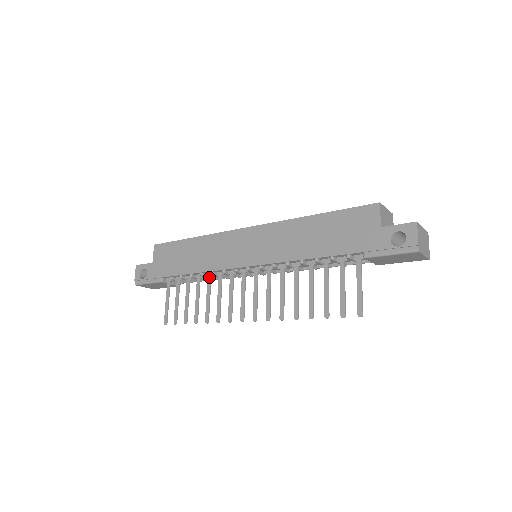
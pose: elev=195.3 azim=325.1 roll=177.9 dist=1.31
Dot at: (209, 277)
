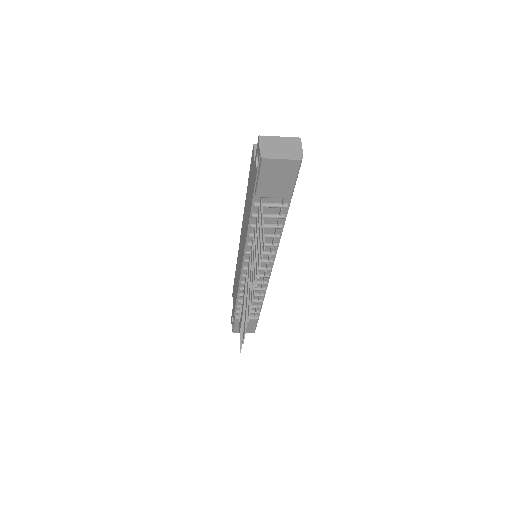
Dot at: (243, 294)
